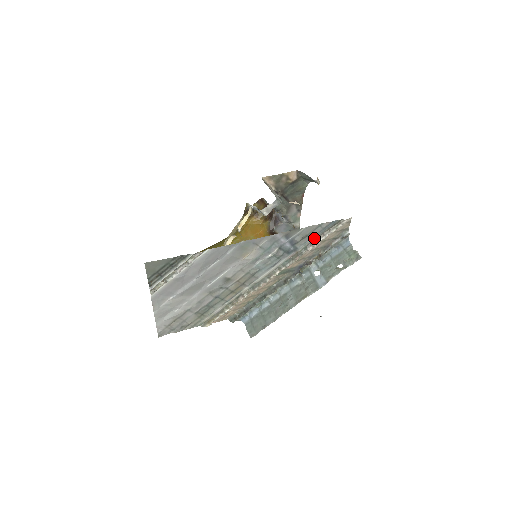
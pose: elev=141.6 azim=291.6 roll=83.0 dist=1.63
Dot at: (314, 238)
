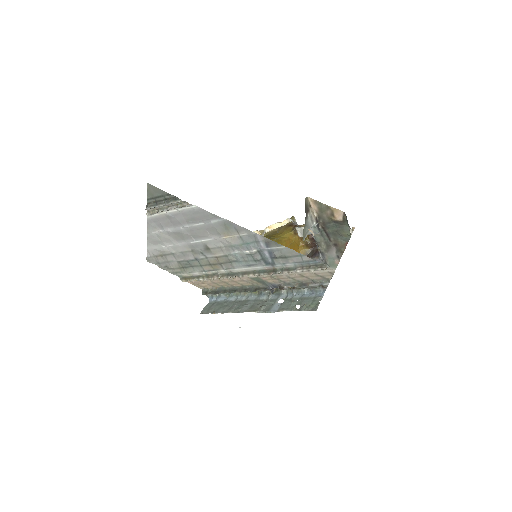
Dot at: (293, 265)
